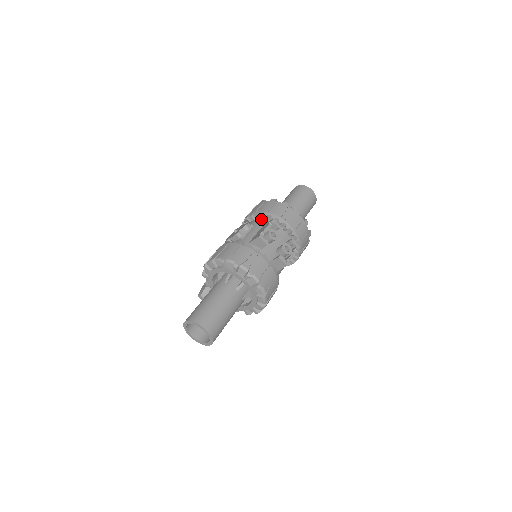
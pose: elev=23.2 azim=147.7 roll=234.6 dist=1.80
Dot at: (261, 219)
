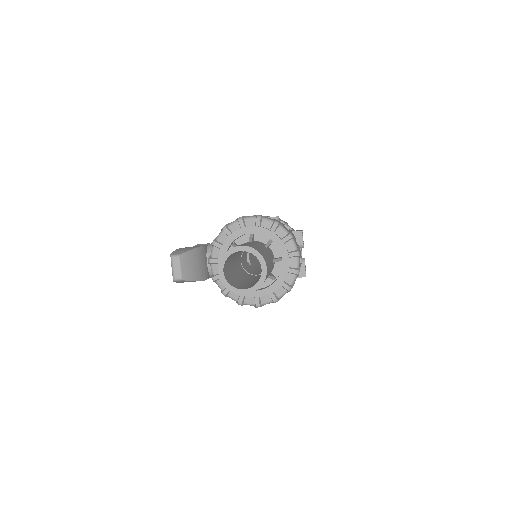
Dot at: occluded
